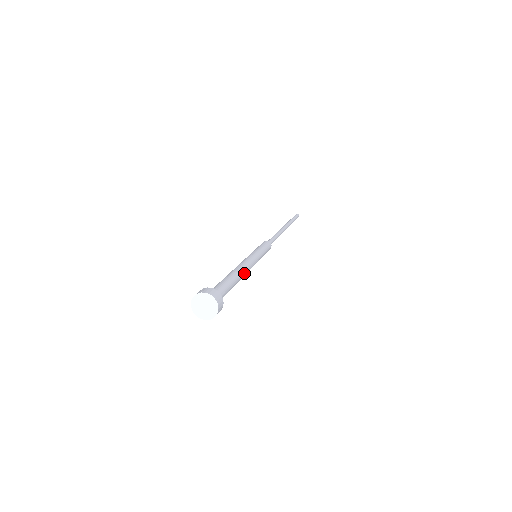
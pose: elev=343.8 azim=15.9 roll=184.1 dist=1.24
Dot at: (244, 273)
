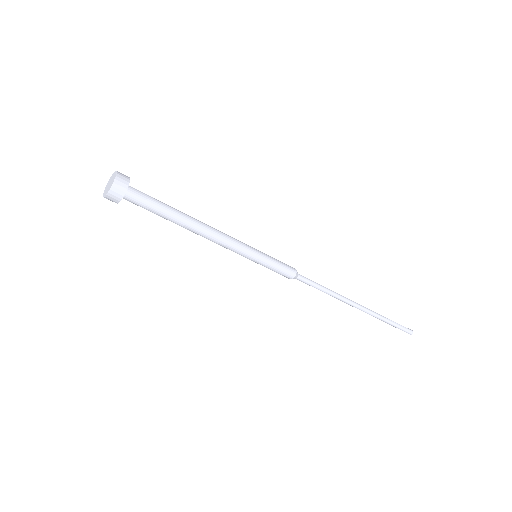
Dot at: (204, 224)
